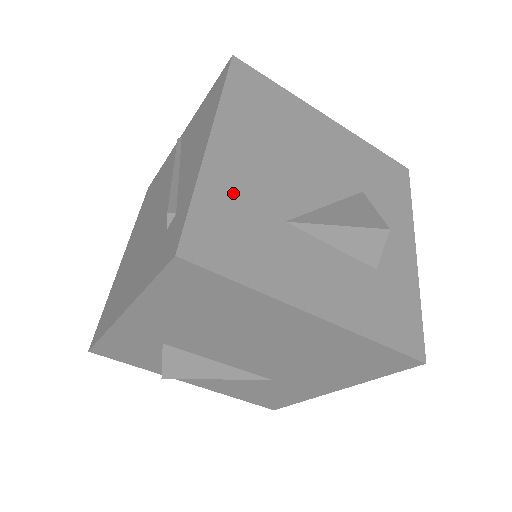
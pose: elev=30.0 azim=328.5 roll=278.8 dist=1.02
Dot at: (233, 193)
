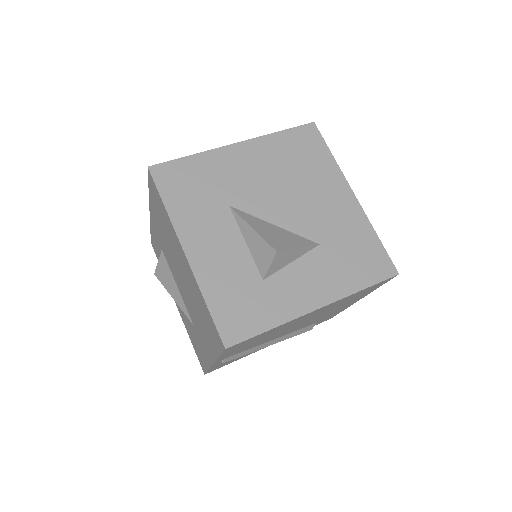
Dot at: (214, 171)
